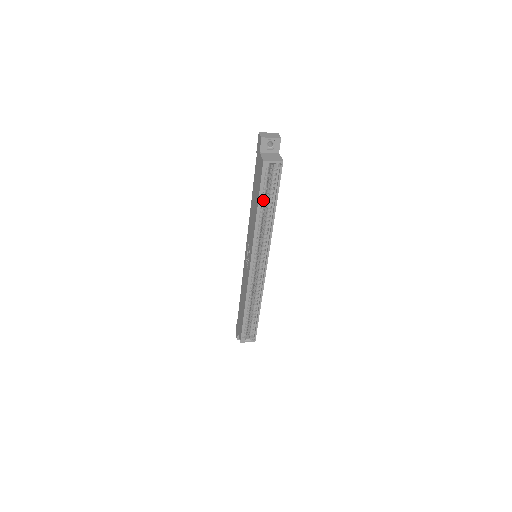
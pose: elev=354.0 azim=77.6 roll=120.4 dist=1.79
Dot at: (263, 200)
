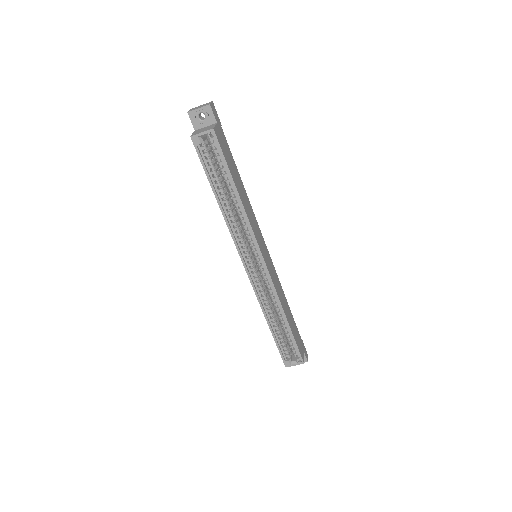
Dot at: (218, 184)
